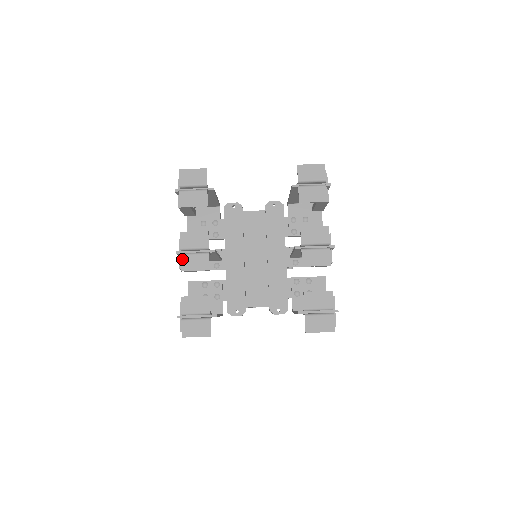
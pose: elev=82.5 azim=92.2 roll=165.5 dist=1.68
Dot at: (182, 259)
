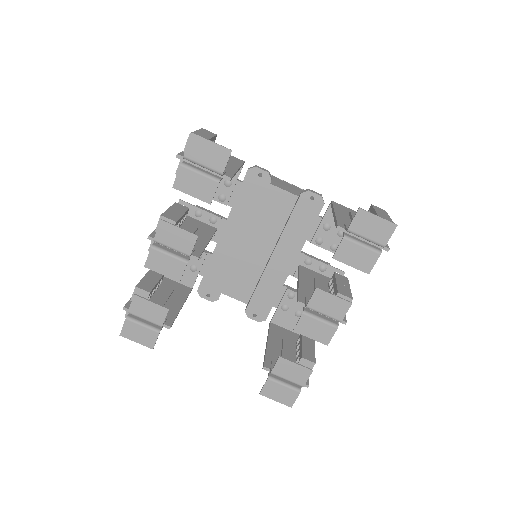
Dot at: (151, 254)
